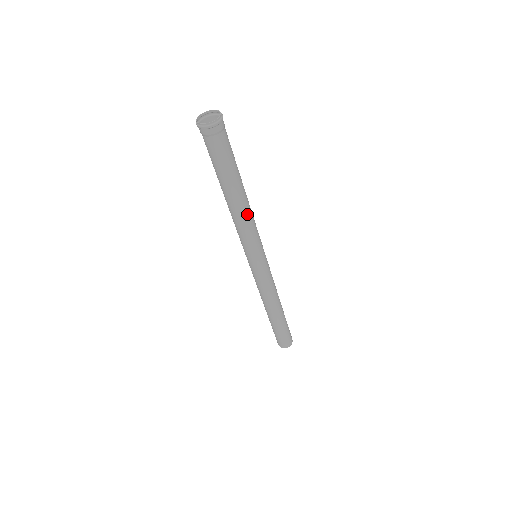
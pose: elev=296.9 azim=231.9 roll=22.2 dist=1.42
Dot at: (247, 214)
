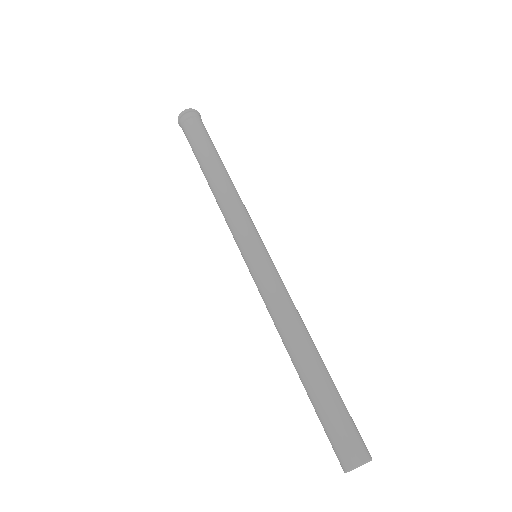
Dot at: (233, 189)
